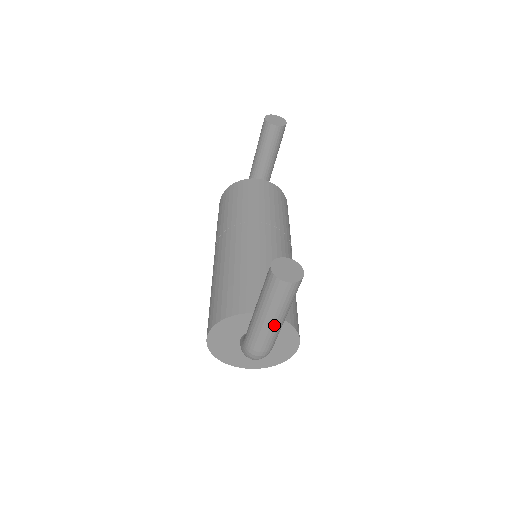
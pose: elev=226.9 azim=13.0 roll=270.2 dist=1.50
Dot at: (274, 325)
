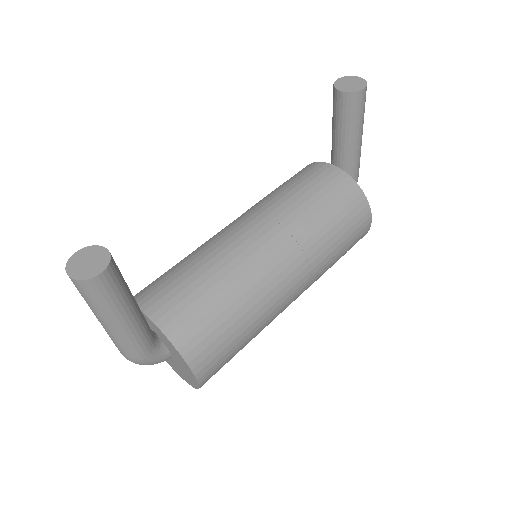
Dot at: (104, 326)
